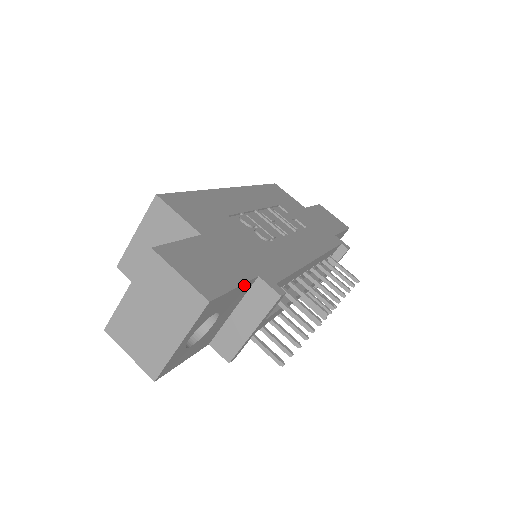
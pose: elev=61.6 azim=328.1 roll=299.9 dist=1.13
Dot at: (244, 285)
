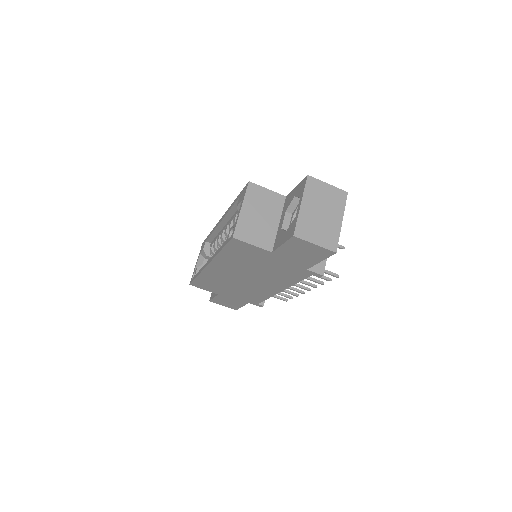
Dot at: occluded
